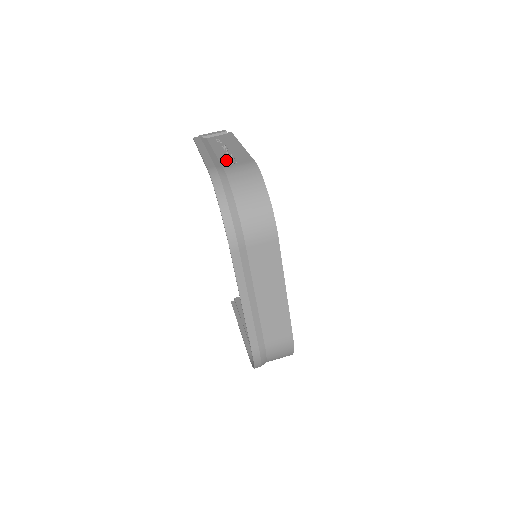
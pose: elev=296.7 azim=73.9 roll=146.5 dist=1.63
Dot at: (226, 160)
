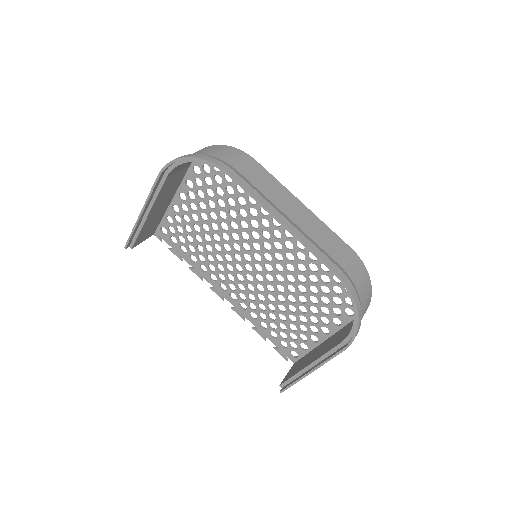
Dot at: occluded
